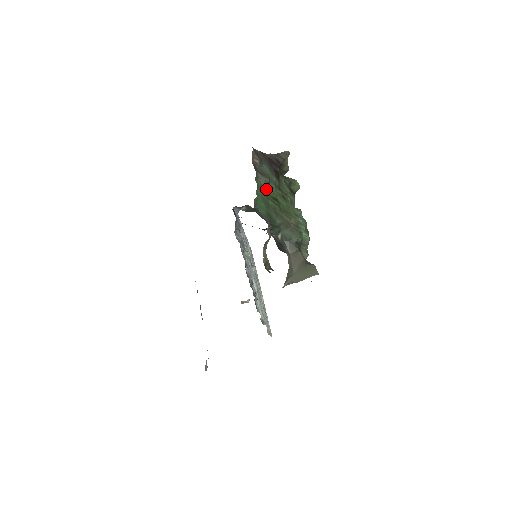
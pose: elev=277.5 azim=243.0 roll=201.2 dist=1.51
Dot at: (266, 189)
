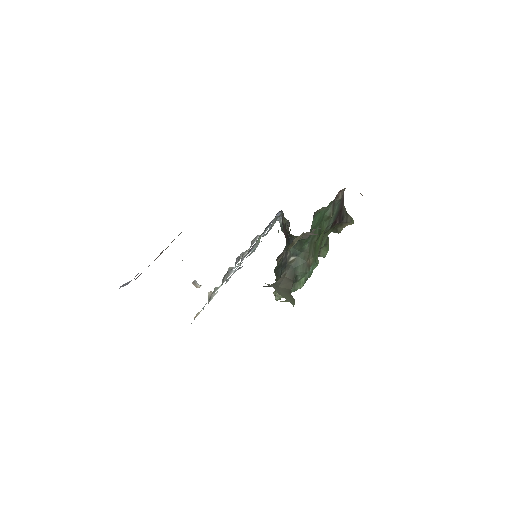
Dot at: (323, 219)
